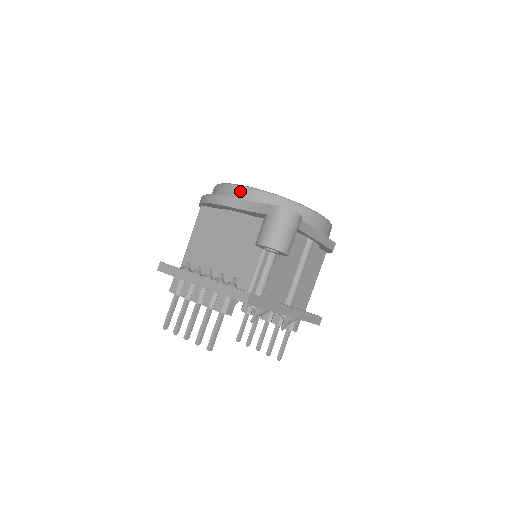
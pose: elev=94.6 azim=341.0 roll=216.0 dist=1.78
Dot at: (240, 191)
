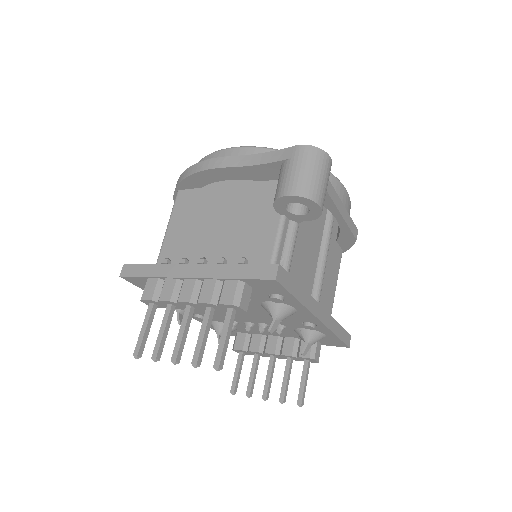
Dot at: (237, 152)
